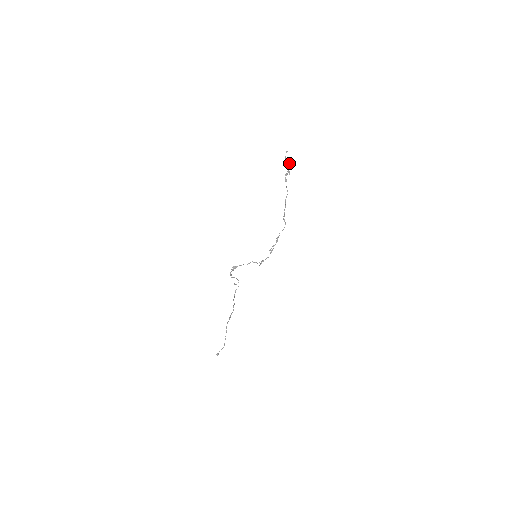
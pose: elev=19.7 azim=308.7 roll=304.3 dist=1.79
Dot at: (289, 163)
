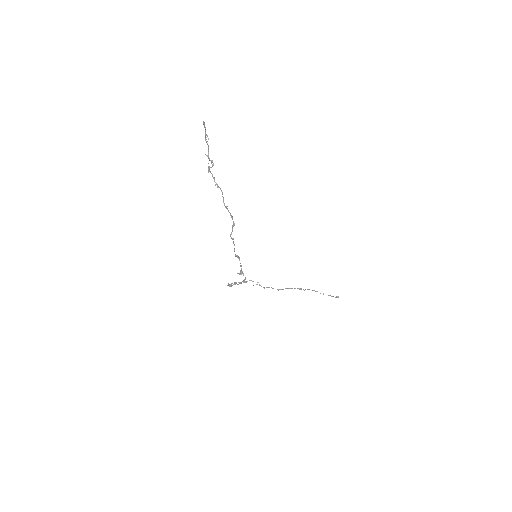
Dot at: (208, 146)
